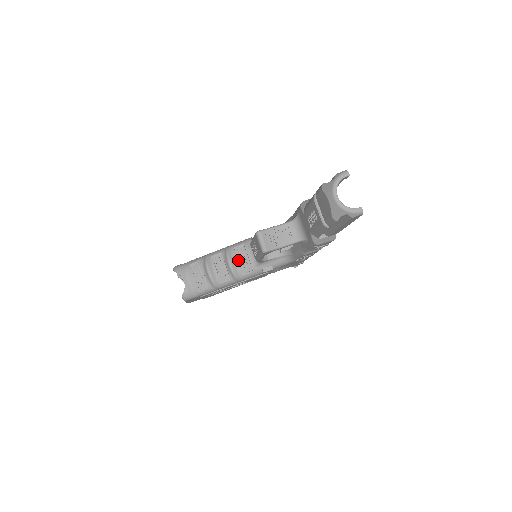
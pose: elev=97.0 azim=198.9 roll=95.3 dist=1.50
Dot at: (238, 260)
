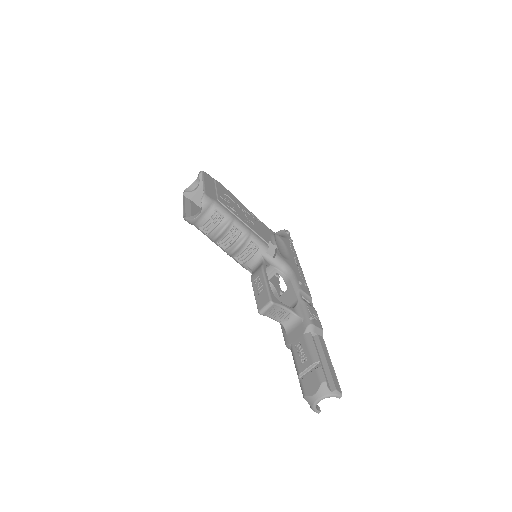
Dot at: (244, 250)
